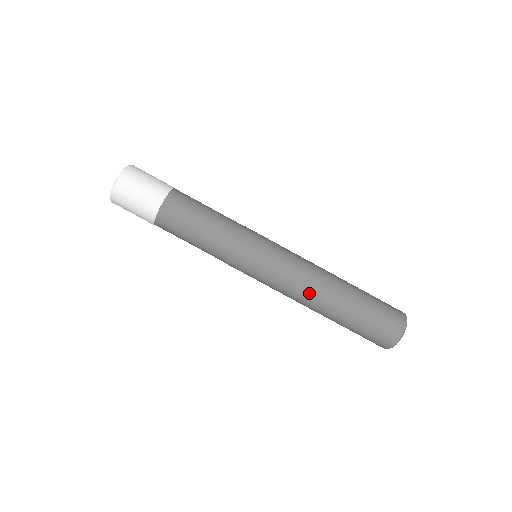
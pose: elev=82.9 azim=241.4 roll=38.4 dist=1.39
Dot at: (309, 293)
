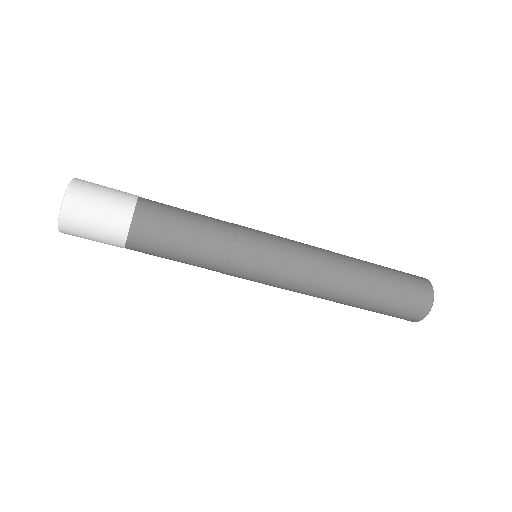
Dot at: occluded
